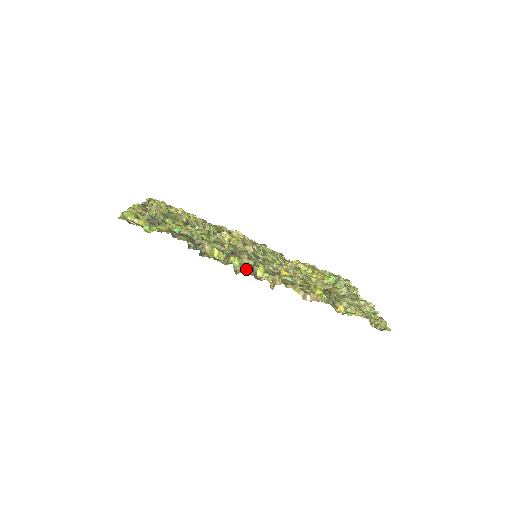
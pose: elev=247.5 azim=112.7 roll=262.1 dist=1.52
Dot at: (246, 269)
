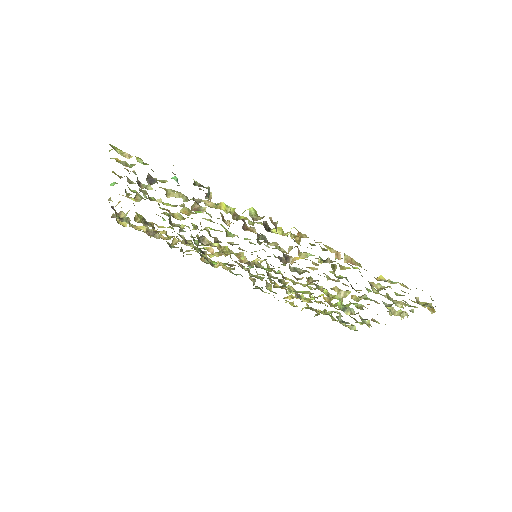
Dot at: (263, 222)
